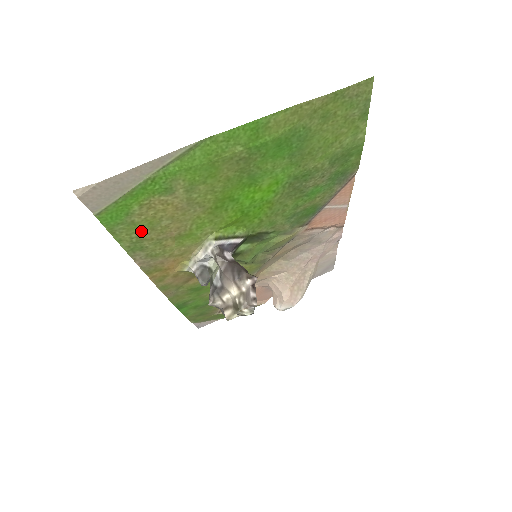
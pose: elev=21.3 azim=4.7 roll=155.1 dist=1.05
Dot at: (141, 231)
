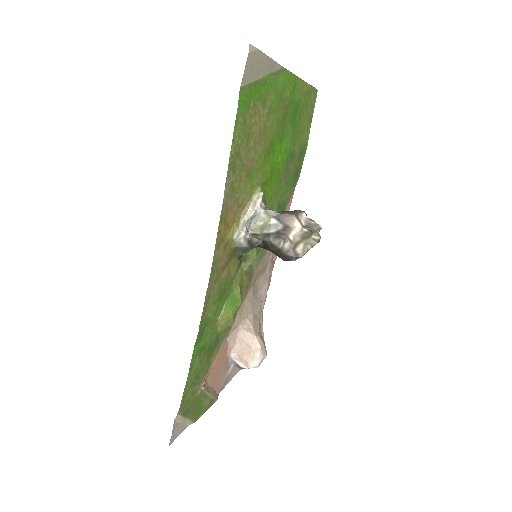
Dot at: (243, 140)
